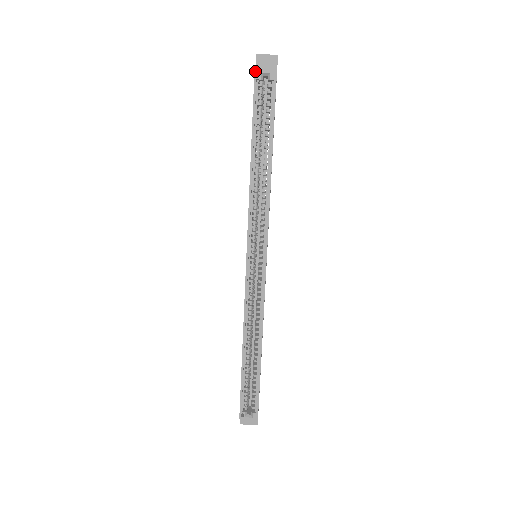
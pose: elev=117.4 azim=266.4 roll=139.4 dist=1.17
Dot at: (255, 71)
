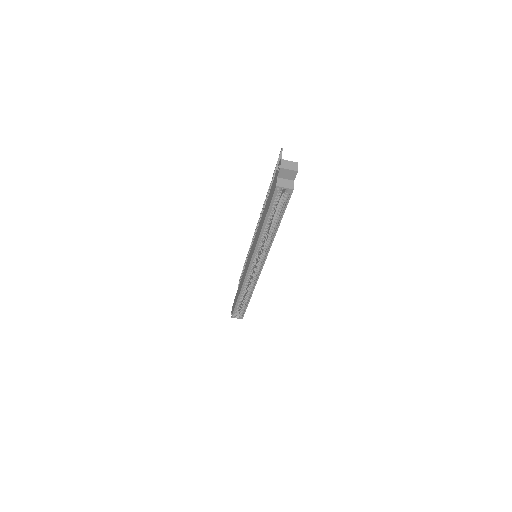
Dot at: (276, 187)
